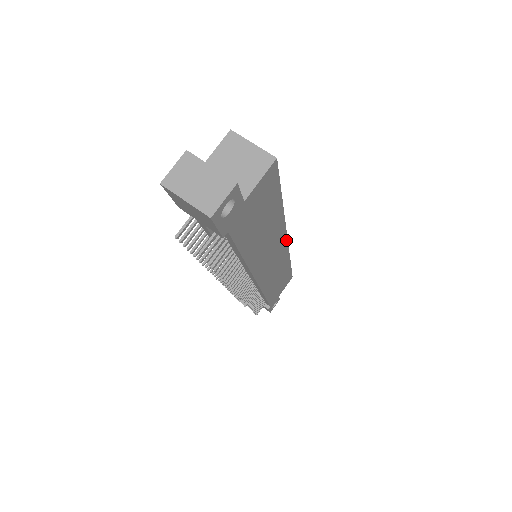
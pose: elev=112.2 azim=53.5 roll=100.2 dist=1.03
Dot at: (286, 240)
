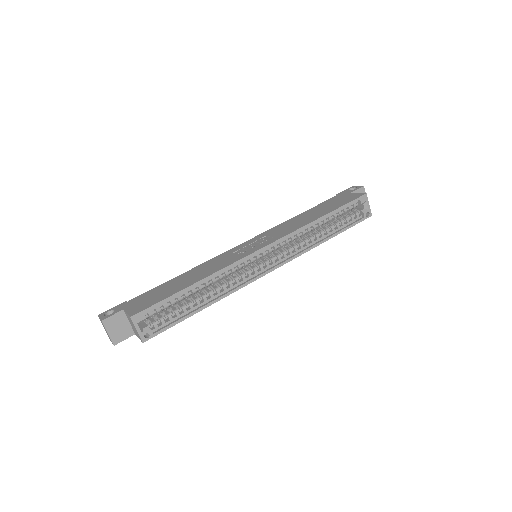
Dot at: (265, 274)
